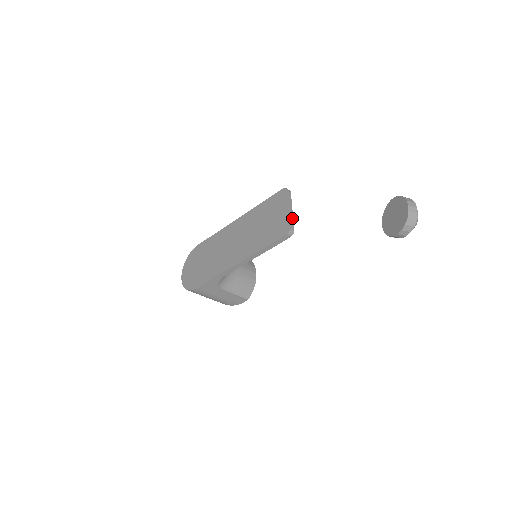
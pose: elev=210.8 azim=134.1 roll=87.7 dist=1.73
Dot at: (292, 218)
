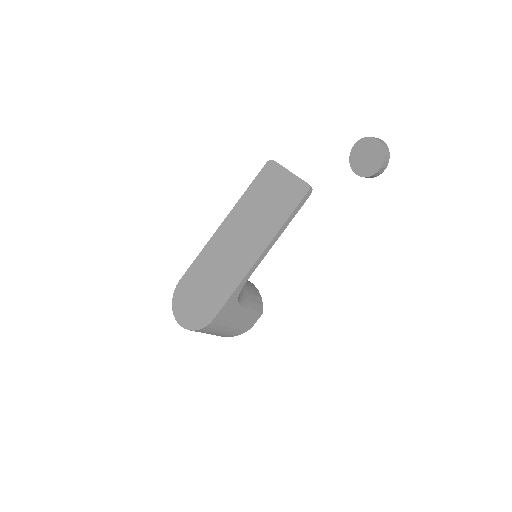
Dot at: (299, 178)
